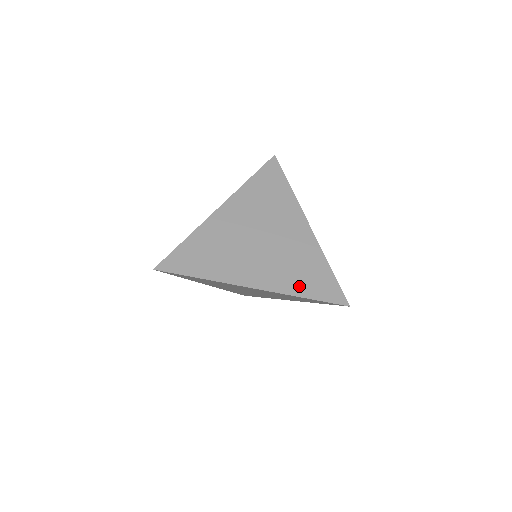
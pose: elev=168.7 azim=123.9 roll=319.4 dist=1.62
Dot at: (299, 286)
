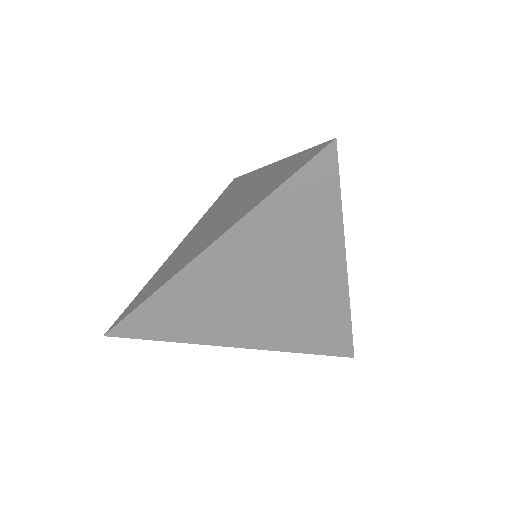
Dot at: (302, 343)
